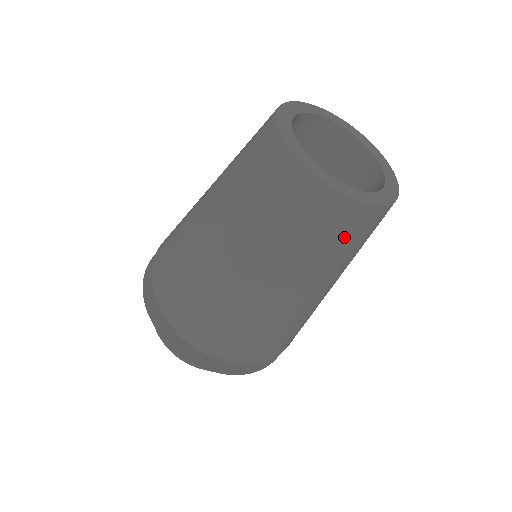
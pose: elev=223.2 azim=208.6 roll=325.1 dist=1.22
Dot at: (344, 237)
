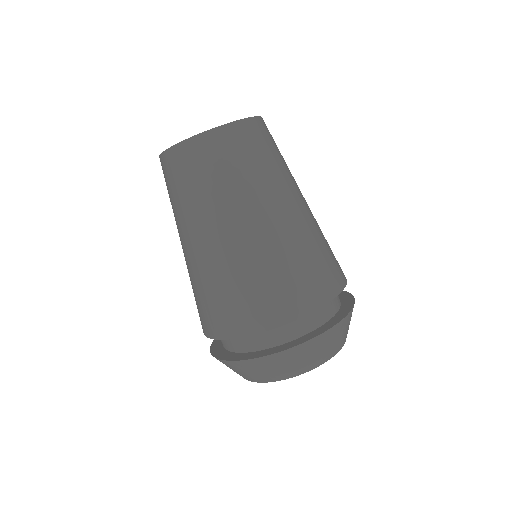
Dot at: (182, 177)
